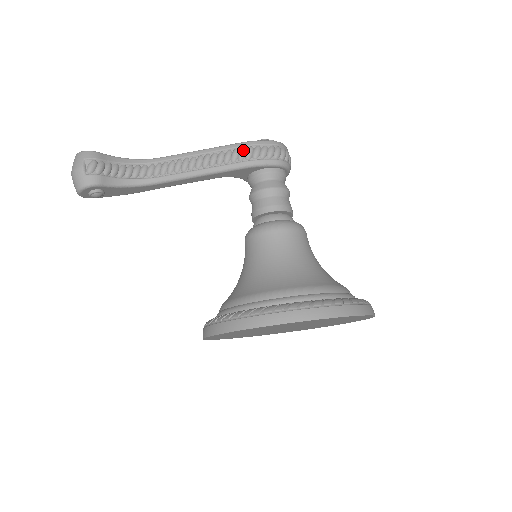
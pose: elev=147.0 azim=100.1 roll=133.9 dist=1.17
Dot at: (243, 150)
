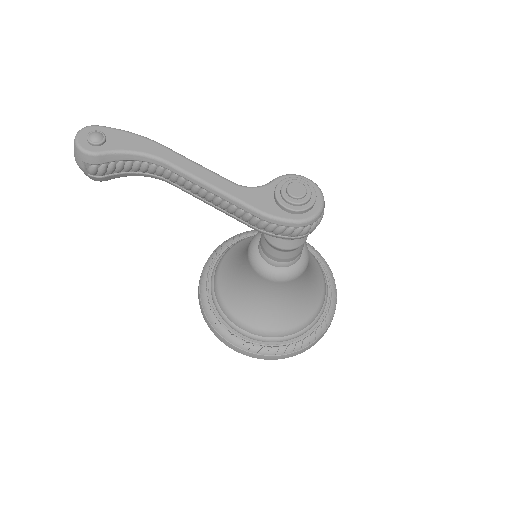
Dot at: (256, 222)
